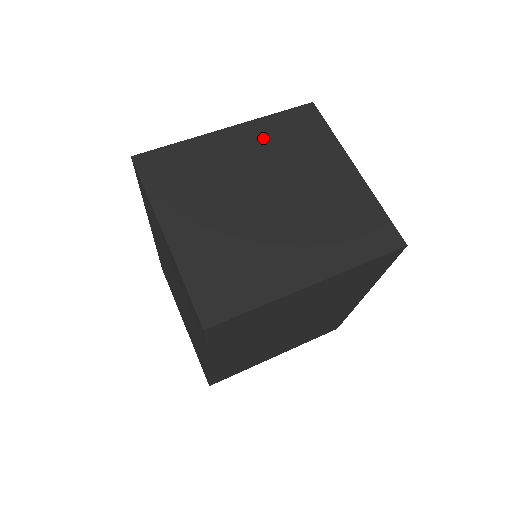
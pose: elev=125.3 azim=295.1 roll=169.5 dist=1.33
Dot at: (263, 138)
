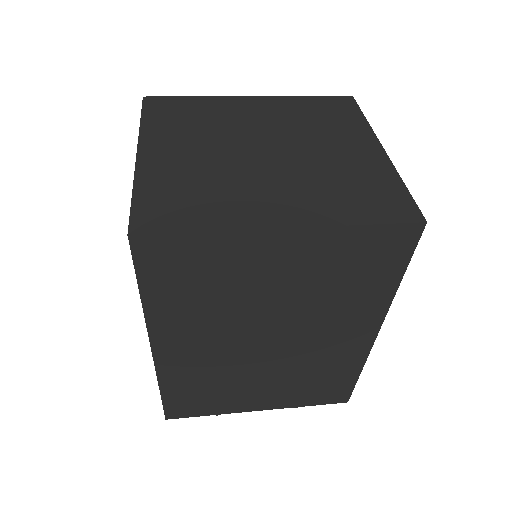
Dot at: (285, 109)
